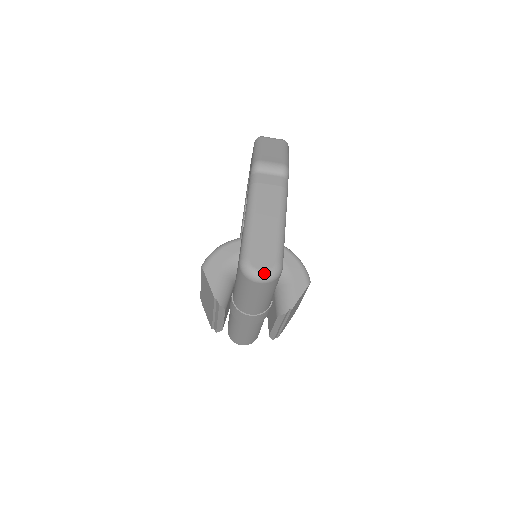
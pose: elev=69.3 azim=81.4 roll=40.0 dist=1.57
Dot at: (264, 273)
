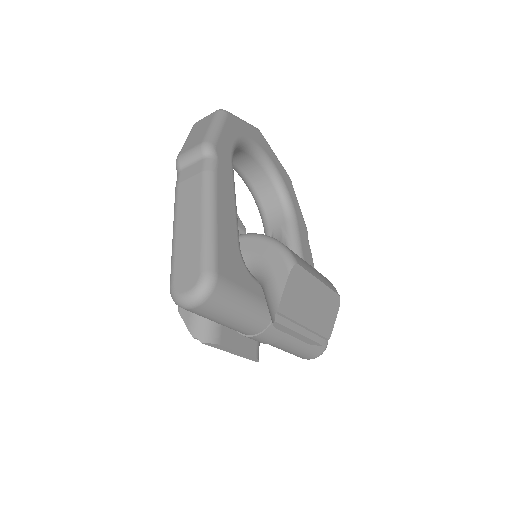
Dot at: (190, 294)
